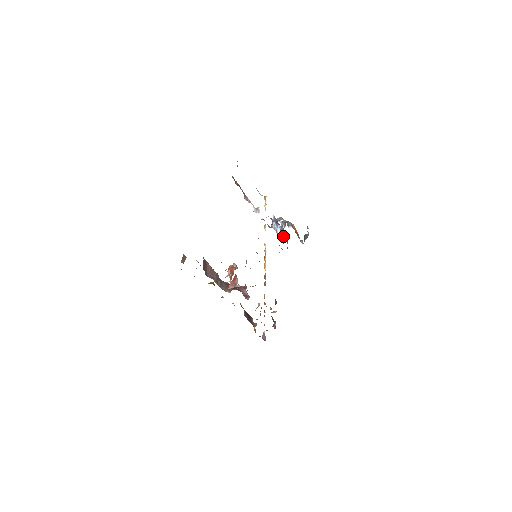
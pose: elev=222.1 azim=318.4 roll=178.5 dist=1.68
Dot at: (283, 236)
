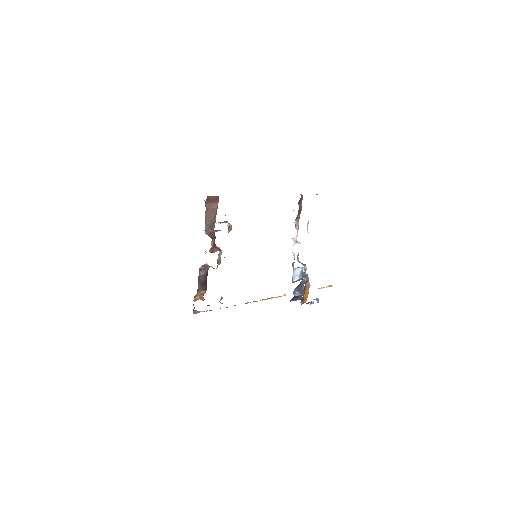
Dot at: (297, 290)
